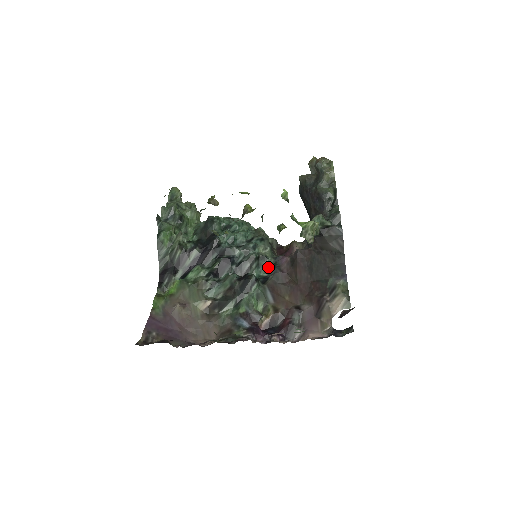
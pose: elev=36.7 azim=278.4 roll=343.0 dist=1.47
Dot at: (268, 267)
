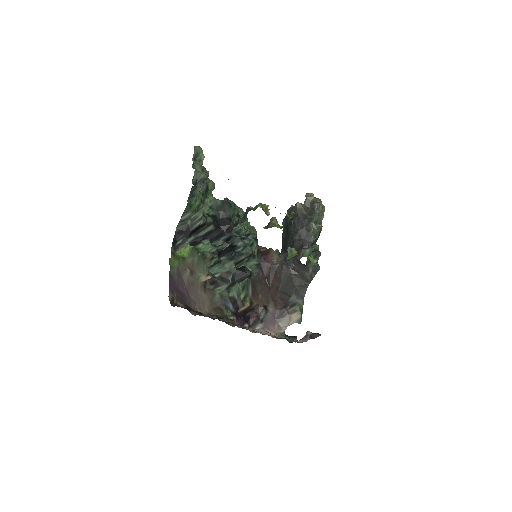
Dot at: (253, 264)
